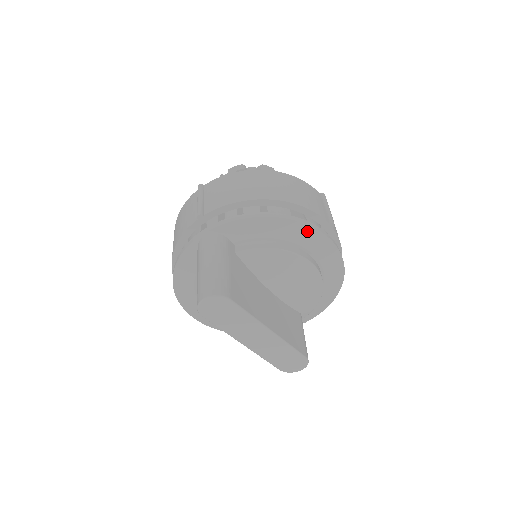
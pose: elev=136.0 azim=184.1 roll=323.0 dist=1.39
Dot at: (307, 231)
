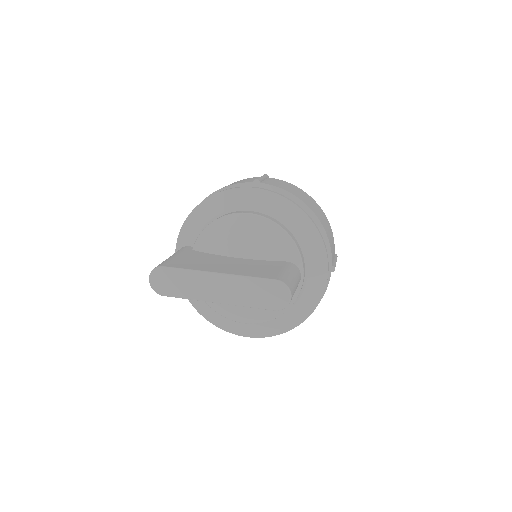
Dot at: (225, 196)
